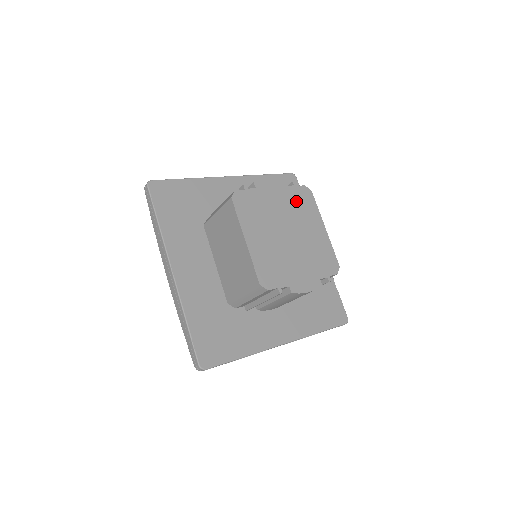
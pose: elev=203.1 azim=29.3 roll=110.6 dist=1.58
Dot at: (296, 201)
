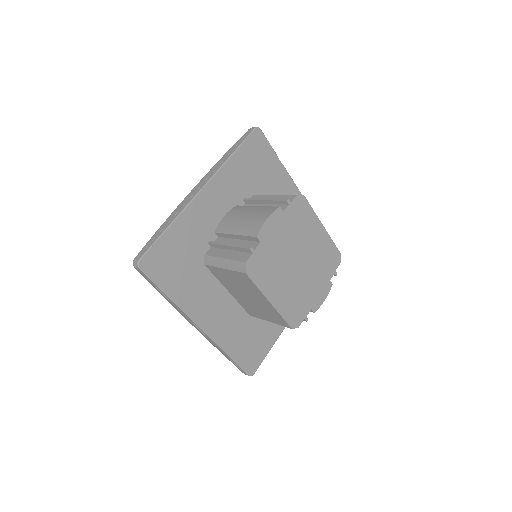
Dot at: (295, 221)
